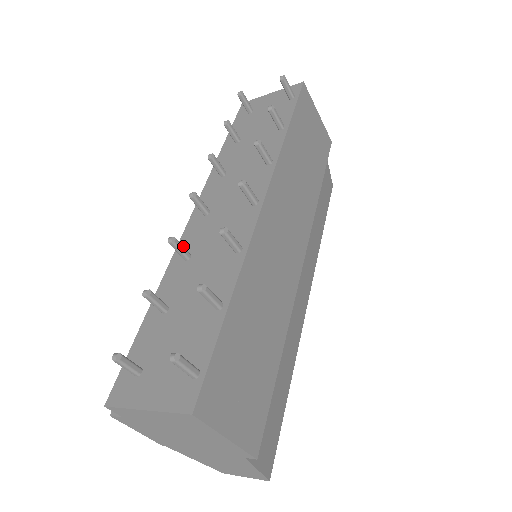
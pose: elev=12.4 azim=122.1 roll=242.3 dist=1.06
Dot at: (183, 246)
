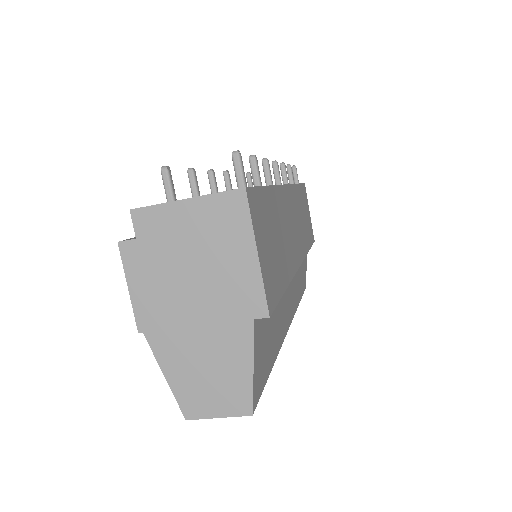
Dot at: occluded
